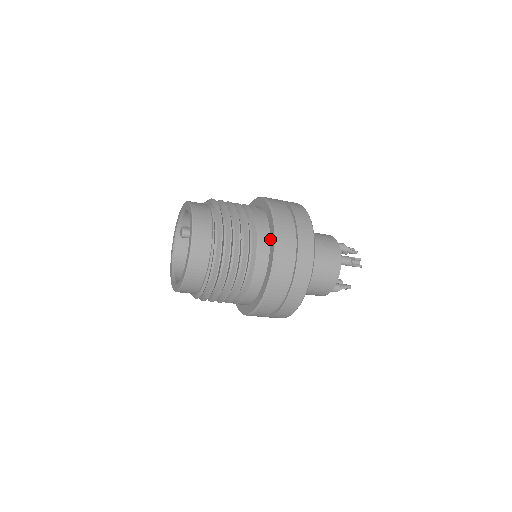
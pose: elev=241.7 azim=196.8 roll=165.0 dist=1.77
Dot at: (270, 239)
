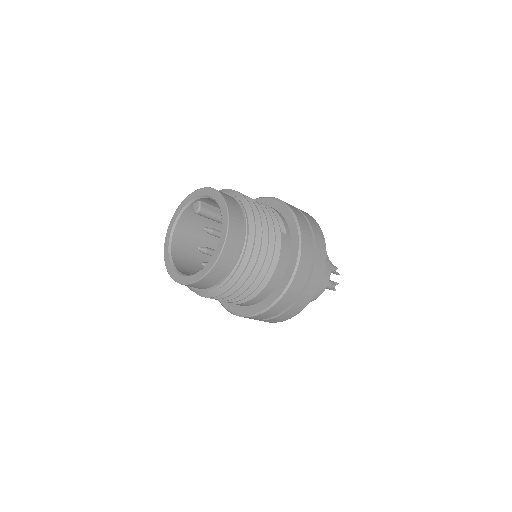
Dot at: (285, 274)
